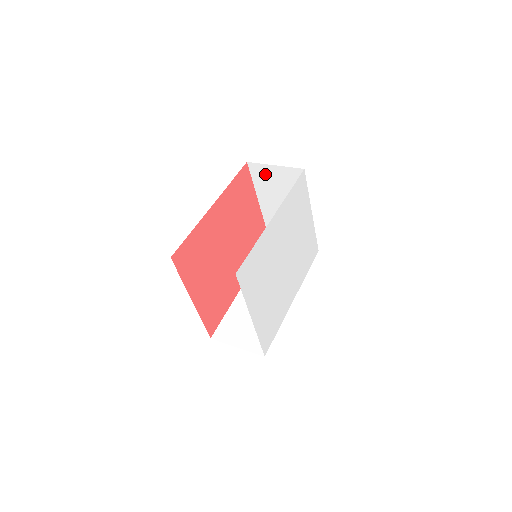
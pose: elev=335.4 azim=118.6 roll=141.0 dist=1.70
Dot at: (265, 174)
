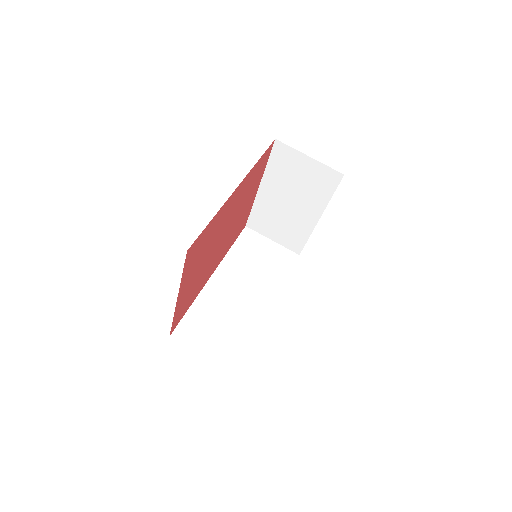
Dot at: (290, 160)
